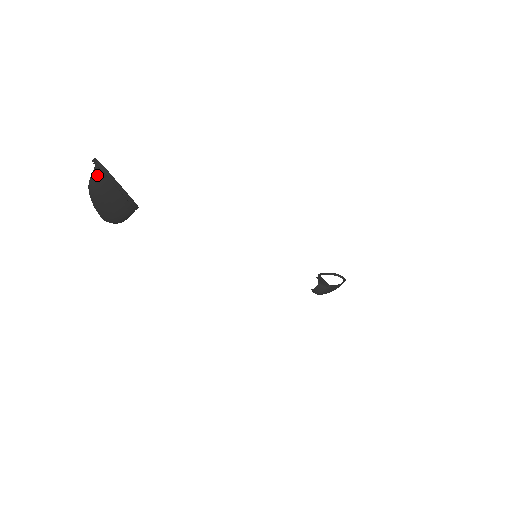
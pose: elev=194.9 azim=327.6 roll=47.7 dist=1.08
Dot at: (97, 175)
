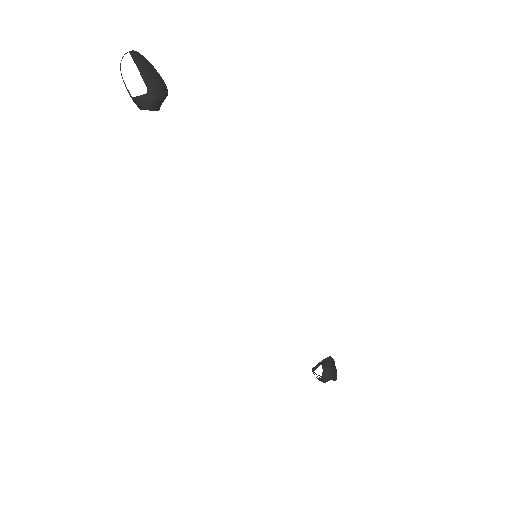
Dot at: (135, 52)
